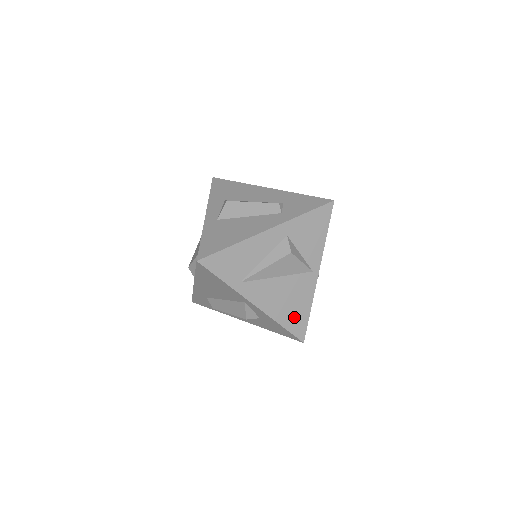
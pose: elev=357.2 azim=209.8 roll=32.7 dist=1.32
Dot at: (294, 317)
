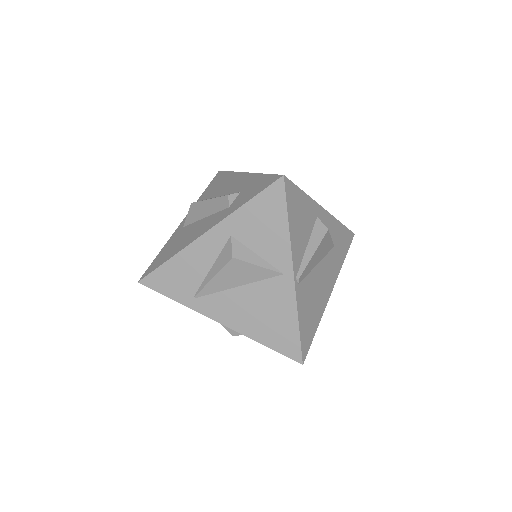
Dot at: (277, 333)
